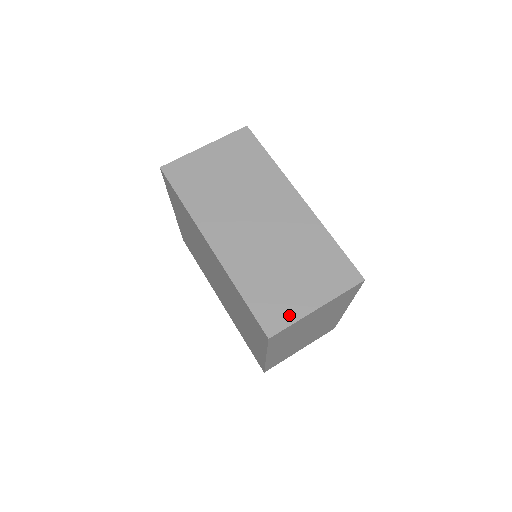
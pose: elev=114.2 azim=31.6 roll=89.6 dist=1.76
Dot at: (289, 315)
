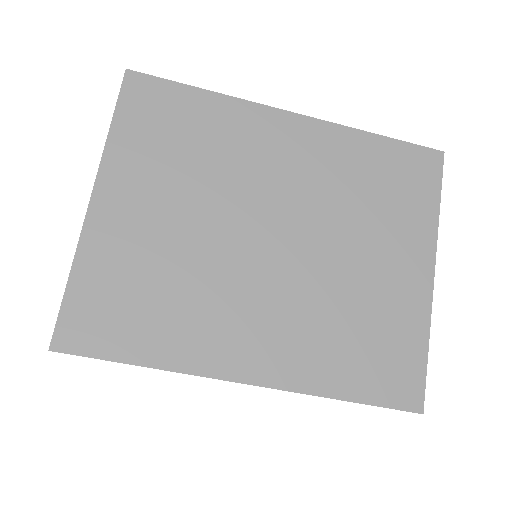
Dot at: occluded
